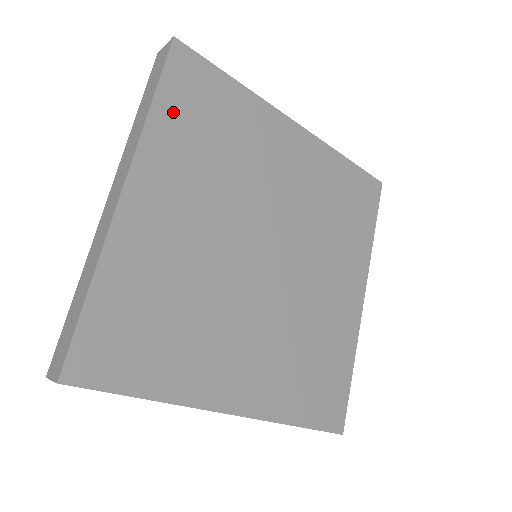
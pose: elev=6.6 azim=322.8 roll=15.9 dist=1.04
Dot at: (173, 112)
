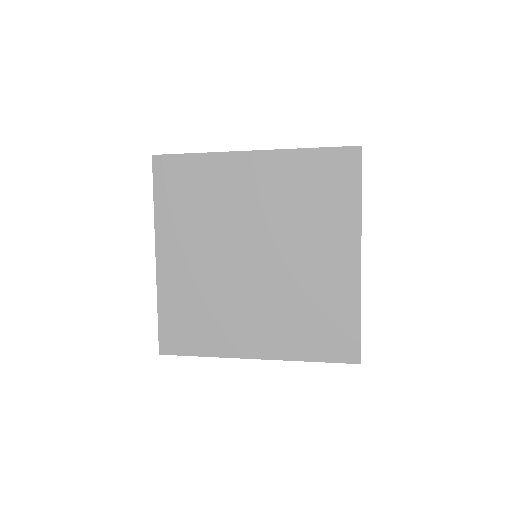
Dot at: (166, 200)
